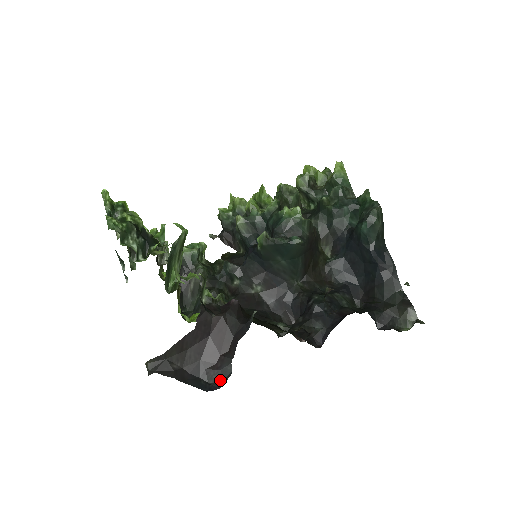
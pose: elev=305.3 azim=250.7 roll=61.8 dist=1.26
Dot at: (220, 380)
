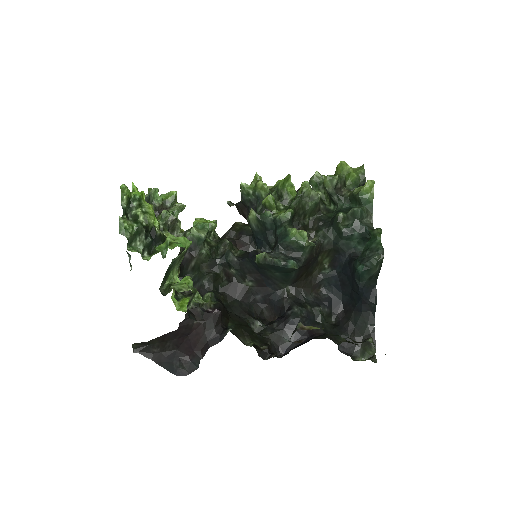
Dot at: (188, 369)
